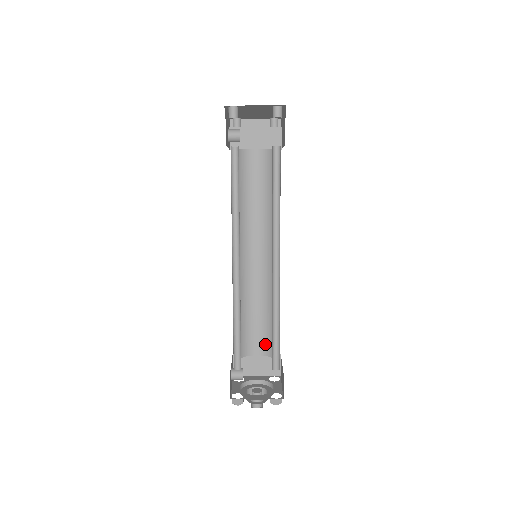
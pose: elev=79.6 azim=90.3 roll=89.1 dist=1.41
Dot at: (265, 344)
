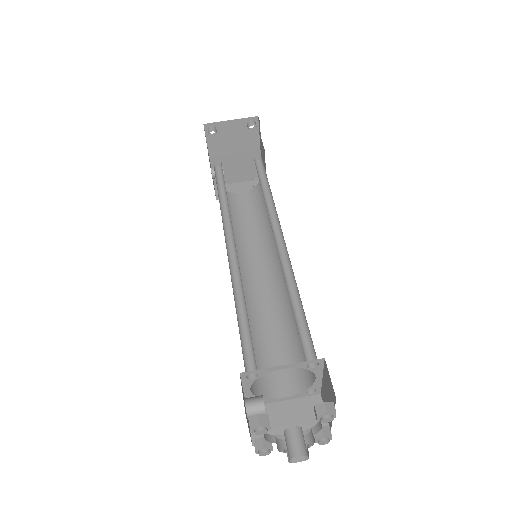
Dot at: (292, 376)
